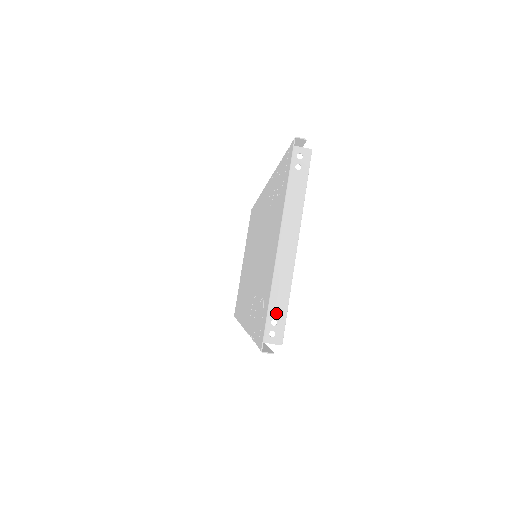
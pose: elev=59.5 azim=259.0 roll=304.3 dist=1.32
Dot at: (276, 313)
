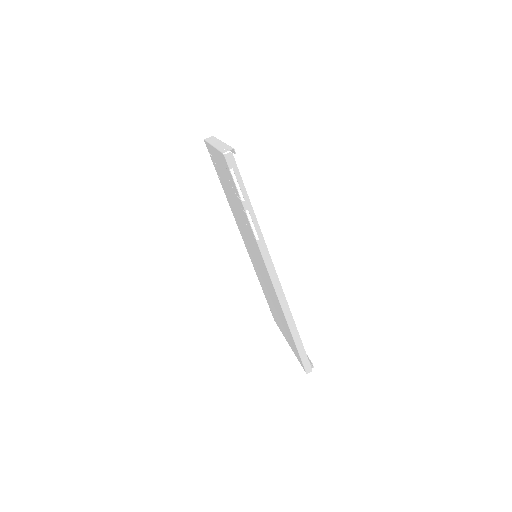
Dot at: (224, 148)
